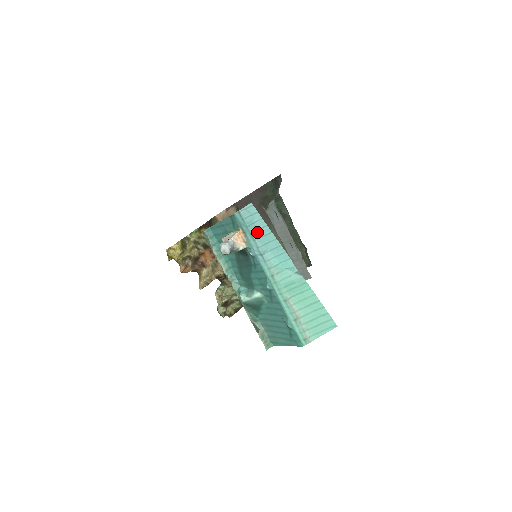
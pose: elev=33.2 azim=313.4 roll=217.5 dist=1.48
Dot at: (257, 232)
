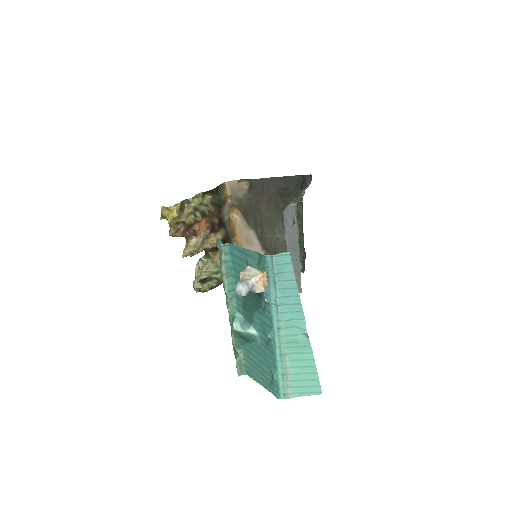
Dot at: (282, 282)
